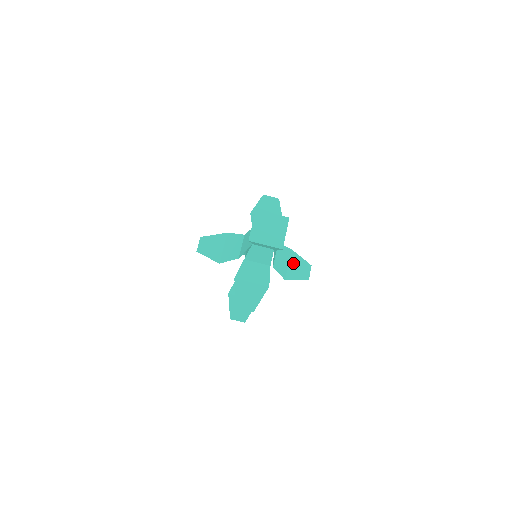
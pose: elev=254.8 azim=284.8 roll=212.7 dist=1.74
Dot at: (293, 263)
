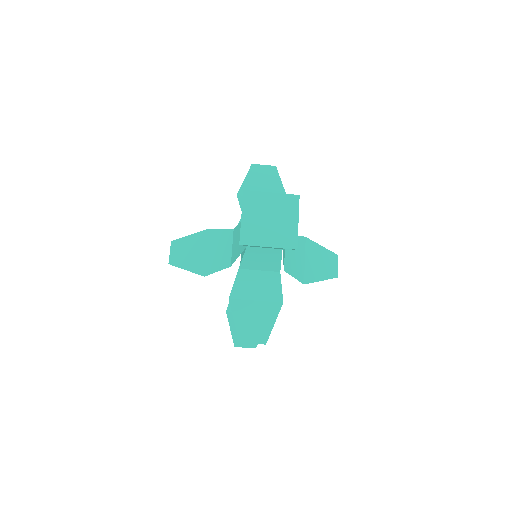
Dot at: (311, 257)
